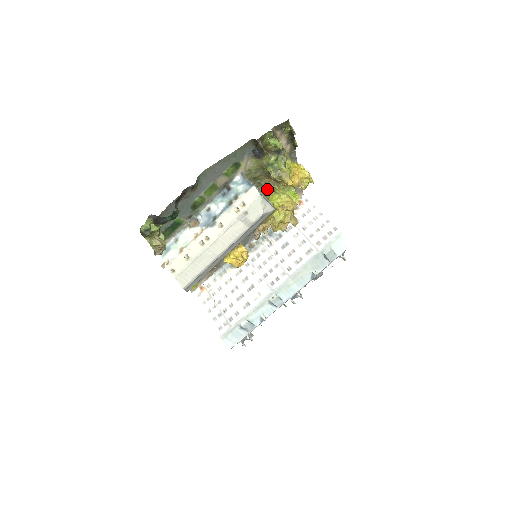
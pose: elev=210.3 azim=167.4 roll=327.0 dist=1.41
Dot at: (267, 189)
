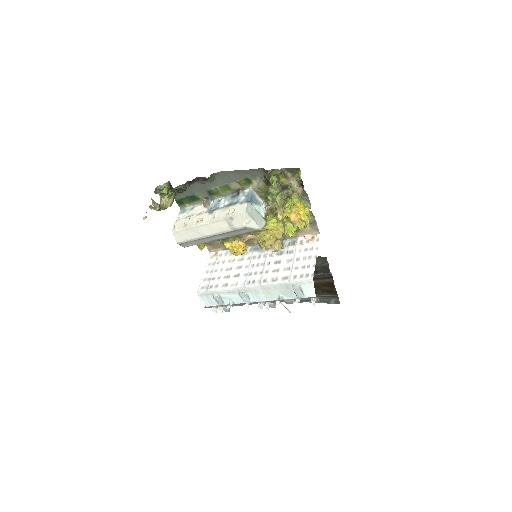
Dot at: (272, 211)
